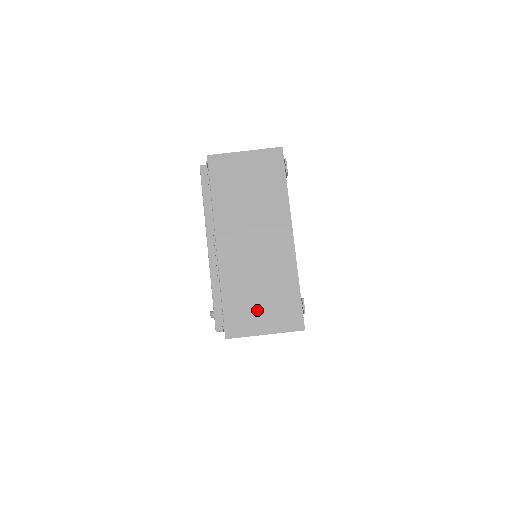
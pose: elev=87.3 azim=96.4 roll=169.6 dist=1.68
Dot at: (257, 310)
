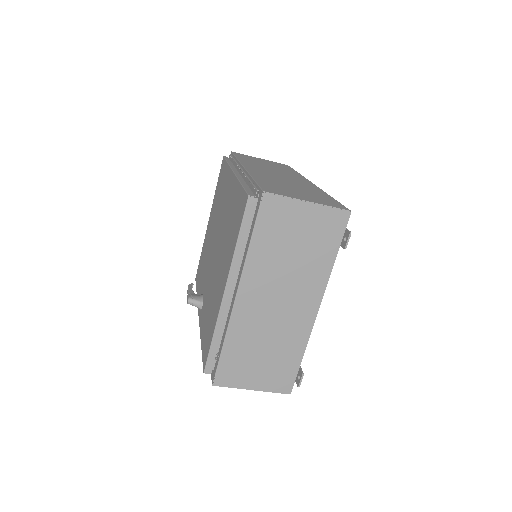
Dot at: (253, 368)
